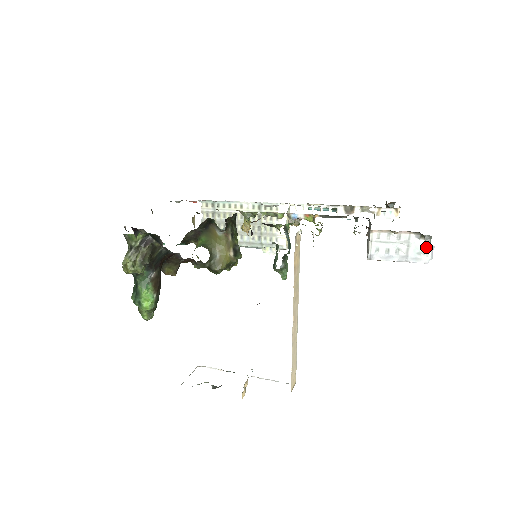
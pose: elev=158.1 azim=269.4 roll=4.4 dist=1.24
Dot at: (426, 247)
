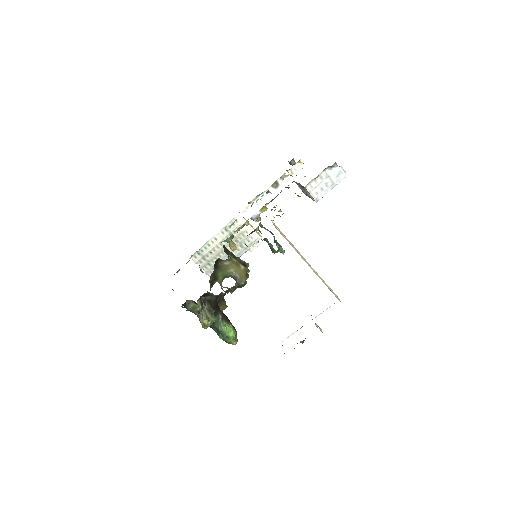
Dot at: (338, 170)
